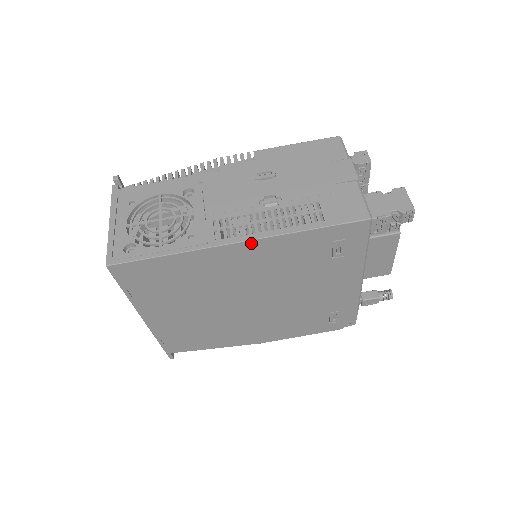
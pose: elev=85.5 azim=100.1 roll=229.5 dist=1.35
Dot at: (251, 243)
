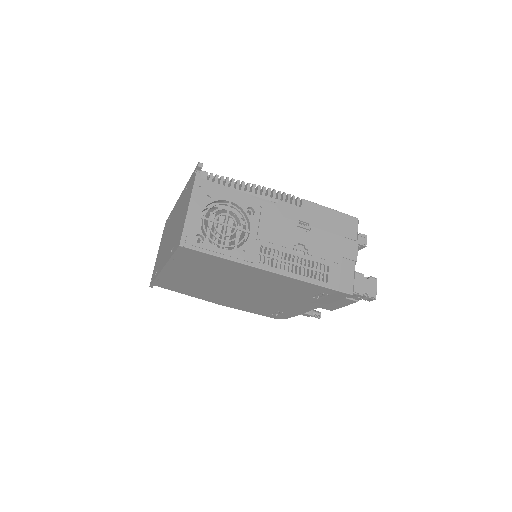
Dot at: (278, 275)
